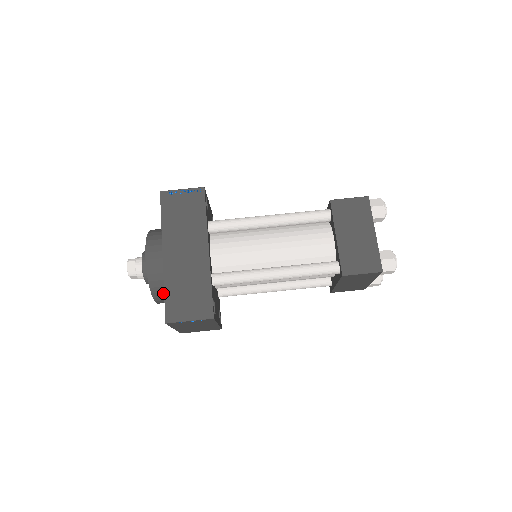
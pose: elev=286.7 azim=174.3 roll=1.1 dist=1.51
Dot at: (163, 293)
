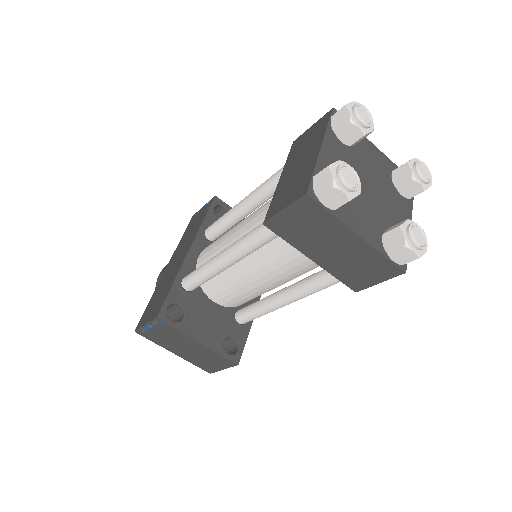
Dot at: occluded
